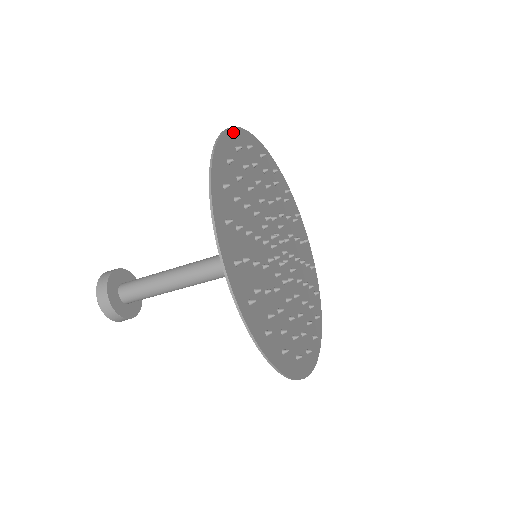
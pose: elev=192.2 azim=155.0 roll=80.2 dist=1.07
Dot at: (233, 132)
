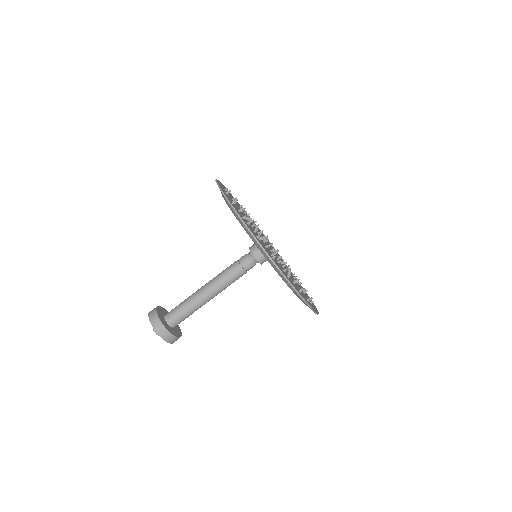
Dot at: (251, 231)
